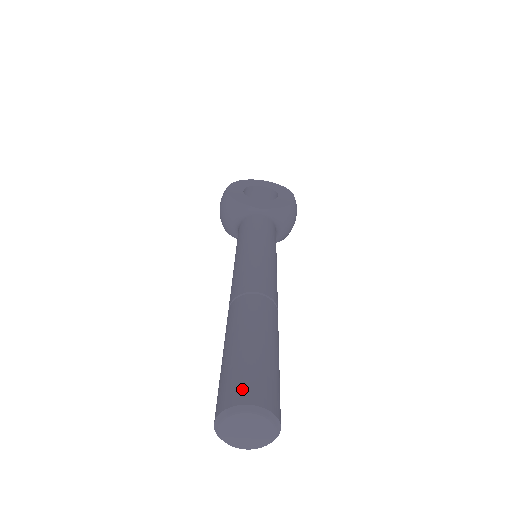
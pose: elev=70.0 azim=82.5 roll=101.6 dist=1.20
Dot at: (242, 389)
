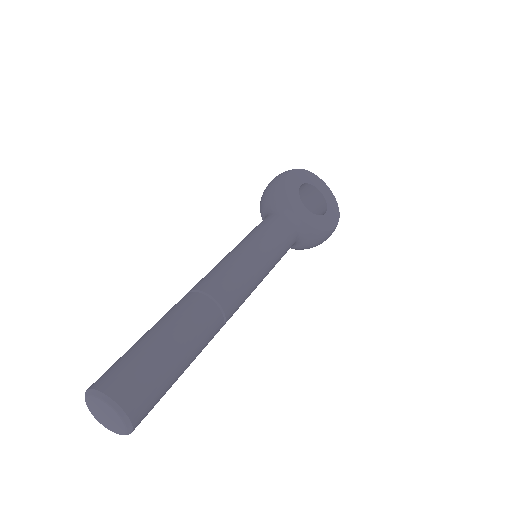
Dot at: (126, 386)
